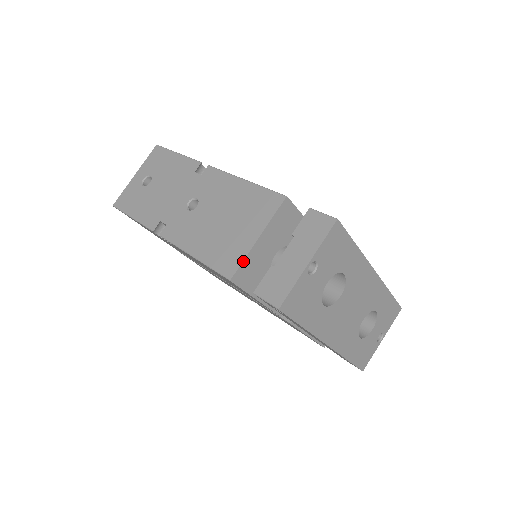
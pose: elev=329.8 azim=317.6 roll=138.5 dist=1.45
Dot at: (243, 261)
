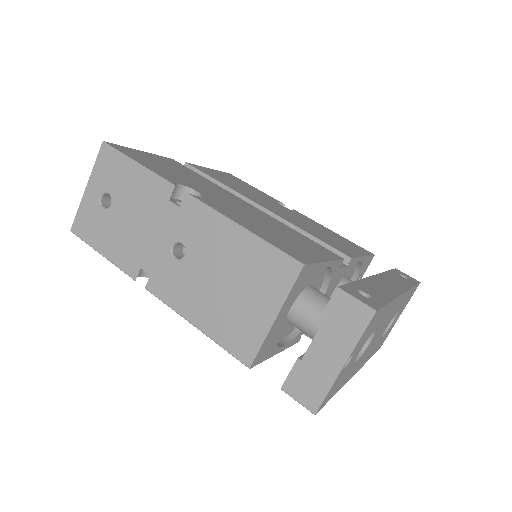
Dot at: (261, 346)
